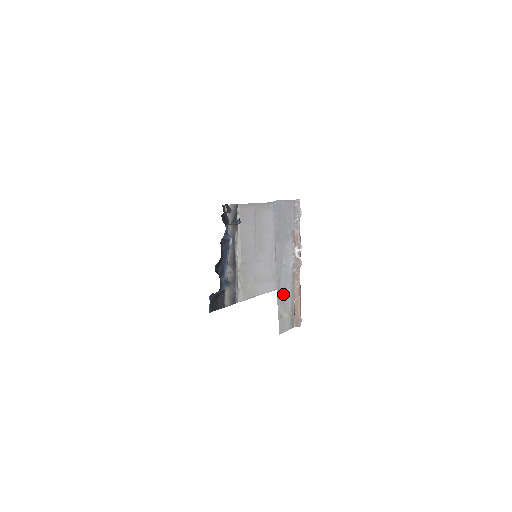
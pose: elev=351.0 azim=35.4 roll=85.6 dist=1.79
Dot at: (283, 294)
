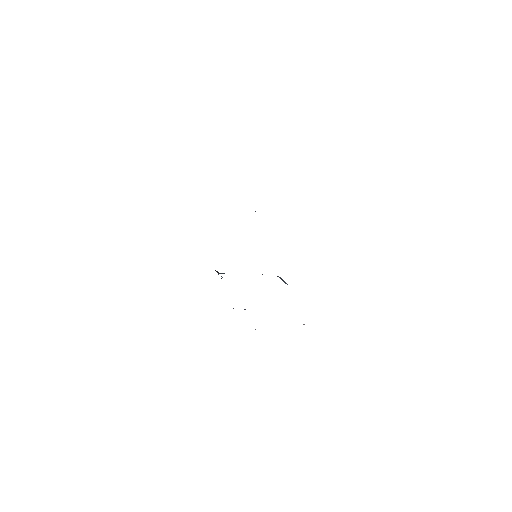
Dot at: occluded
